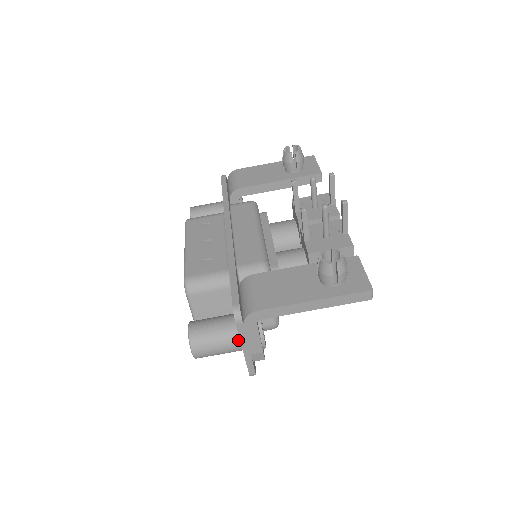
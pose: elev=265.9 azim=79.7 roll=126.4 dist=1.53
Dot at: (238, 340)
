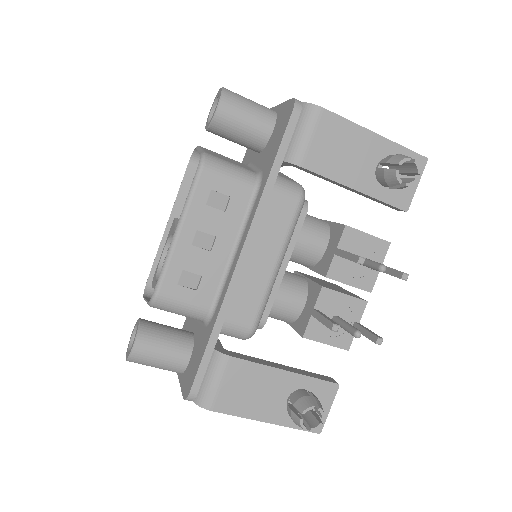
Dot at: occluded
